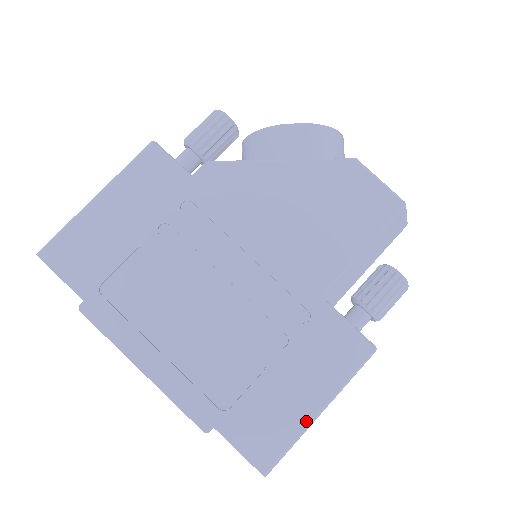
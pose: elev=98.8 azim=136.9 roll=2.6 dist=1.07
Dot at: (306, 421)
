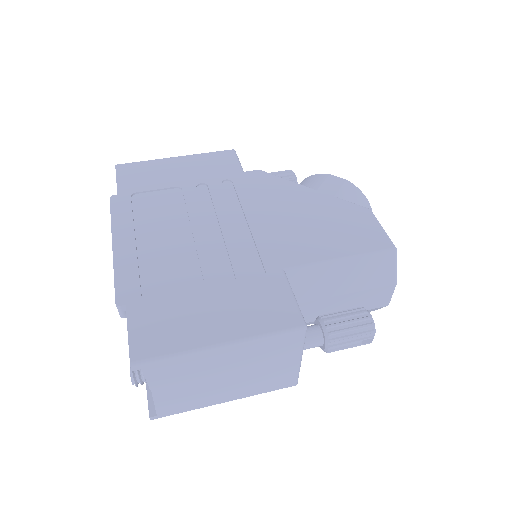
Dot at: (202, 343)
